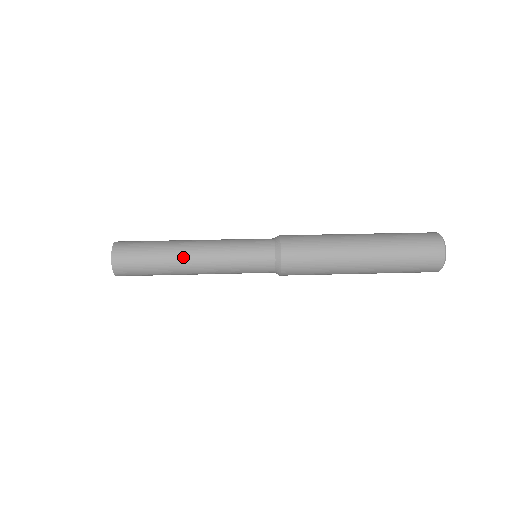
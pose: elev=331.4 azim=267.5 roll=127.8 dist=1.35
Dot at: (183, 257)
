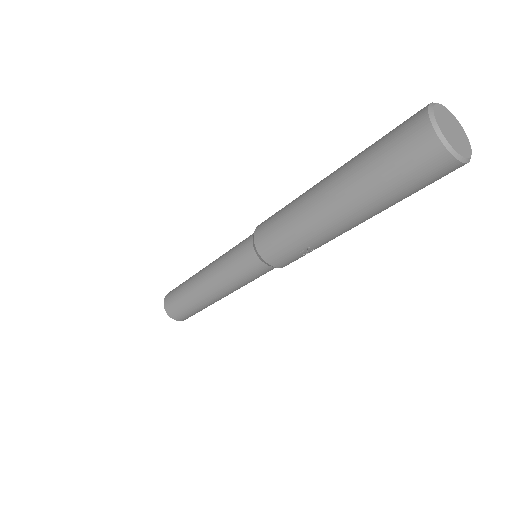
Dot at: occluded
